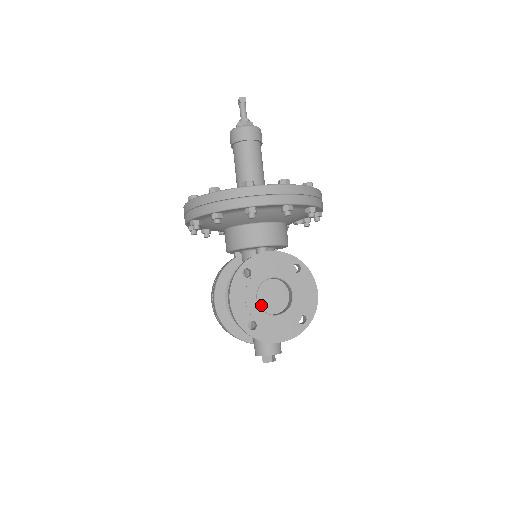
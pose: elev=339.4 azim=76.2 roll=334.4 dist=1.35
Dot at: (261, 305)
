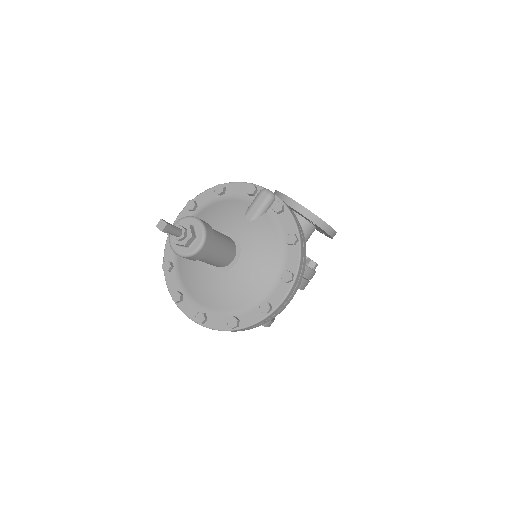
Dot at: occluded
